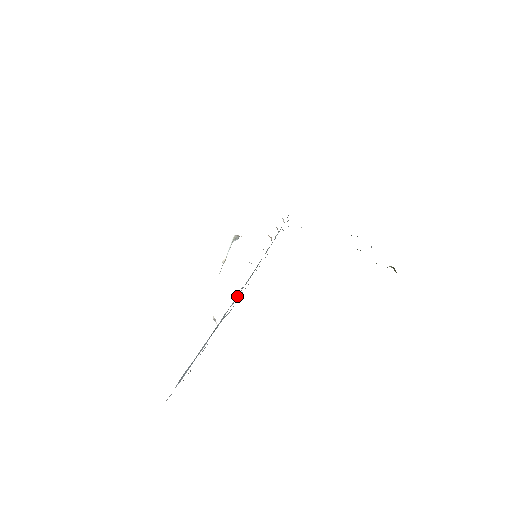
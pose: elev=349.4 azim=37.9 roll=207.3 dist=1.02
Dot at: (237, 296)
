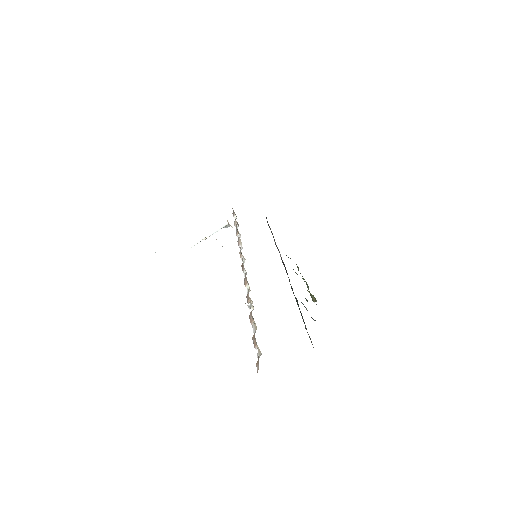
Dot at: occluded
